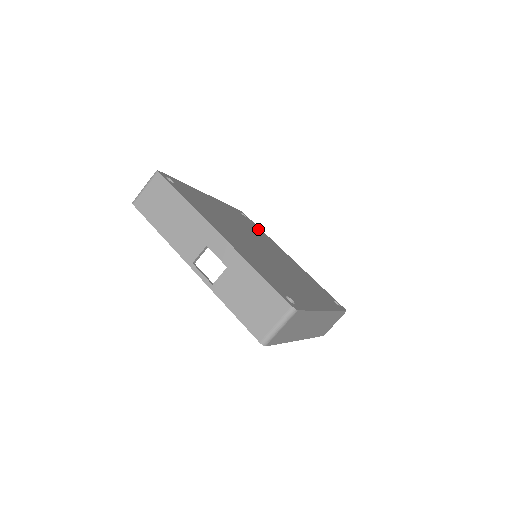
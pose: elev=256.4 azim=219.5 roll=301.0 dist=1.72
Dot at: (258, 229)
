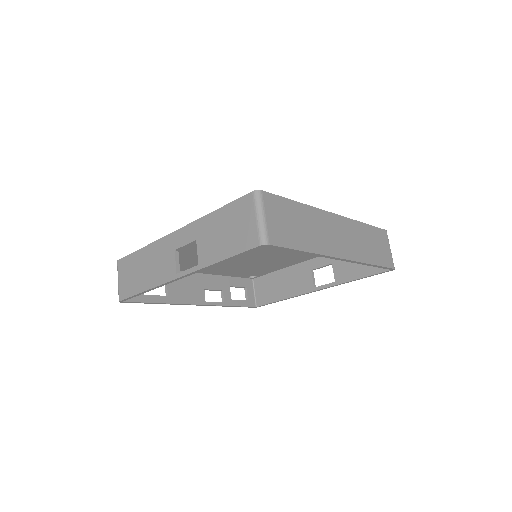
Dot at: occluded
